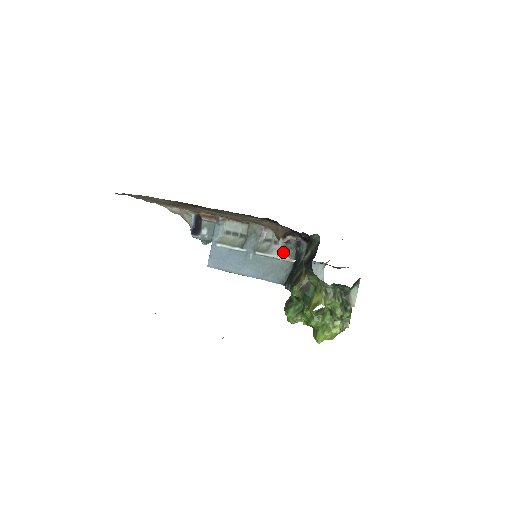
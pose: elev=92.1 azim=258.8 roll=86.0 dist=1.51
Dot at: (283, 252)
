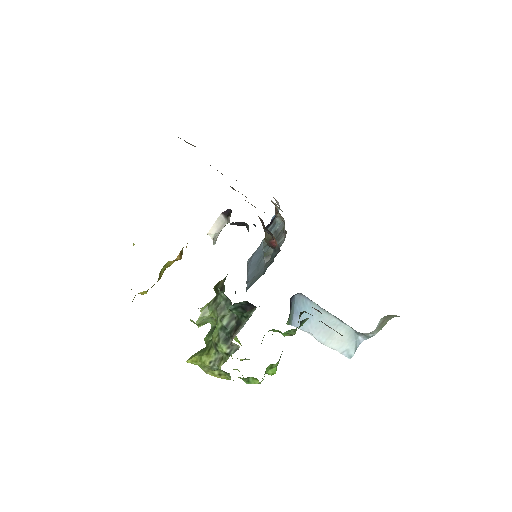
Dot at: (219, 233)
